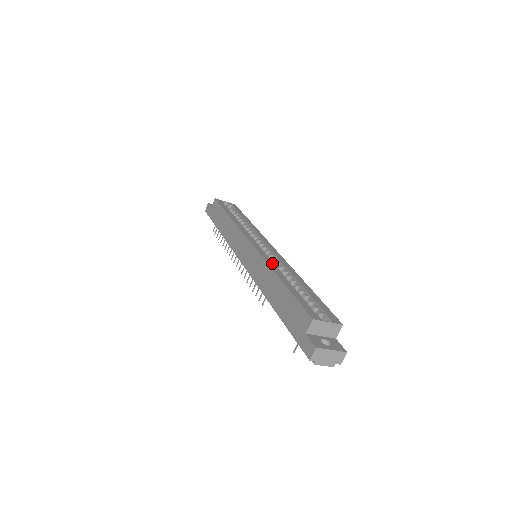
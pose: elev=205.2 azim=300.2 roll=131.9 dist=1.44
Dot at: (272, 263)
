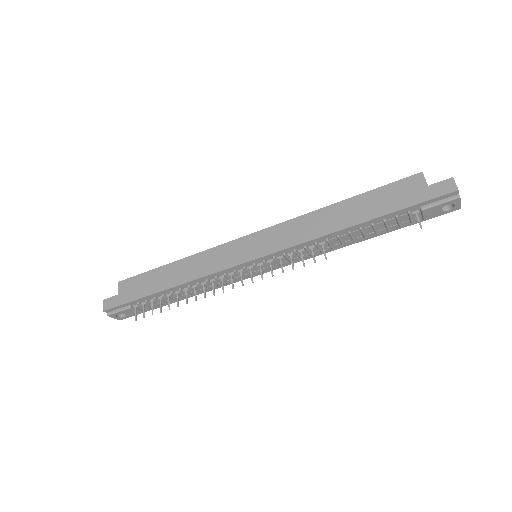
Dot at: occluded
